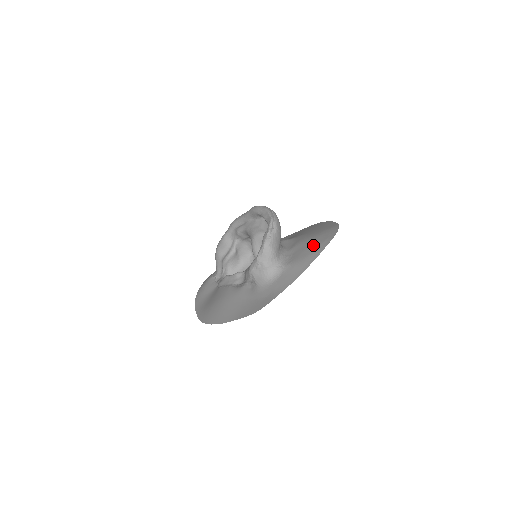
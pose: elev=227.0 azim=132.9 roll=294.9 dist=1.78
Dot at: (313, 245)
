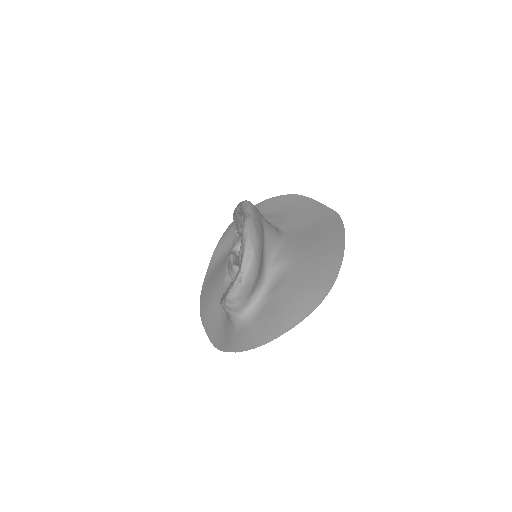
Dot at: (280, 316)
